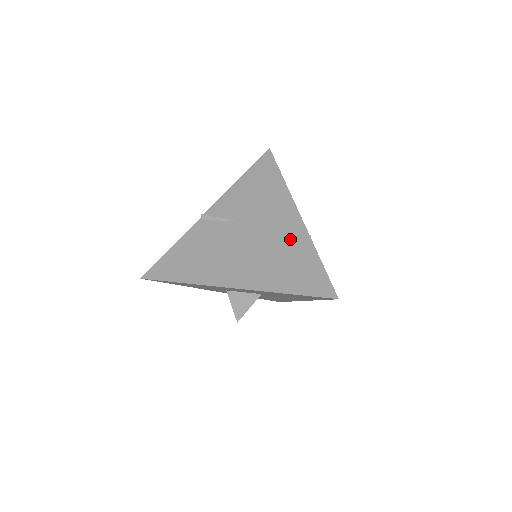
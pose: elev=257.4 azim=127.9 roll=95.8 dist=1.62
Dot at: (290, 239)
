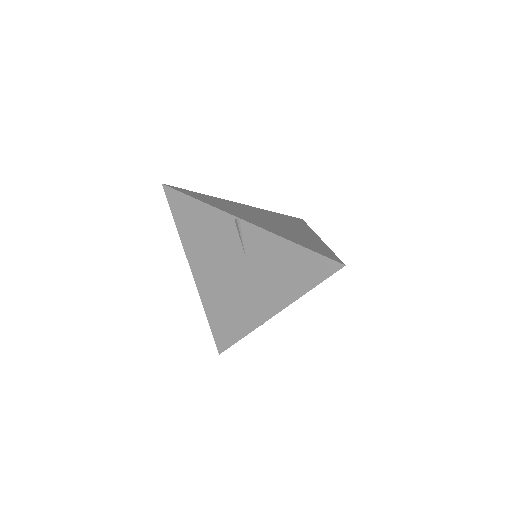
Dot at: (248, 313)
